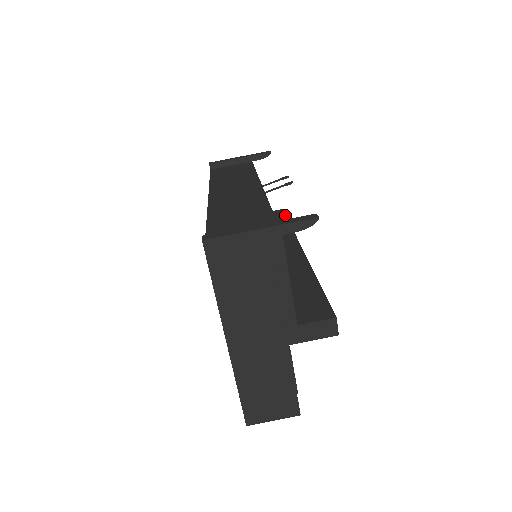
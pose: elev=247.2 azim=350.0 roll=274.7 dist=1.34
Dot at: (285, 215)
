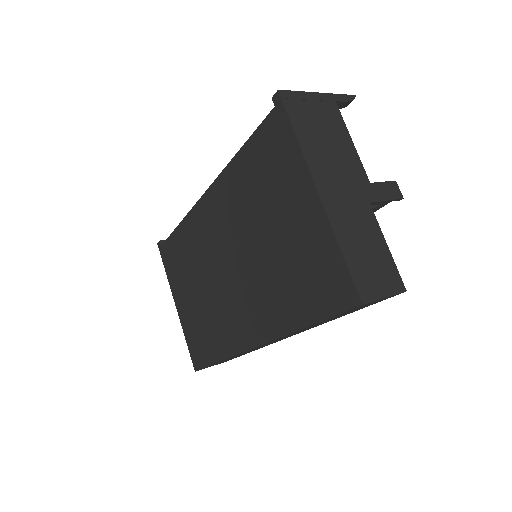
Dot at: occluded
